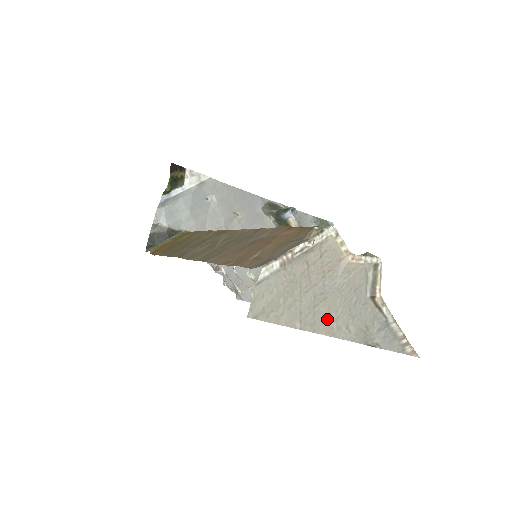
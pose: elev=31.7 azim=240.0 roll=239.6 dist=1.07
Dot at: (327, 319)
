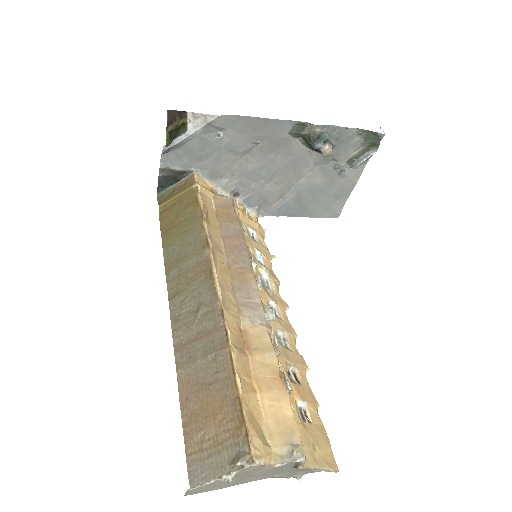
Dot at: (254, 478)
